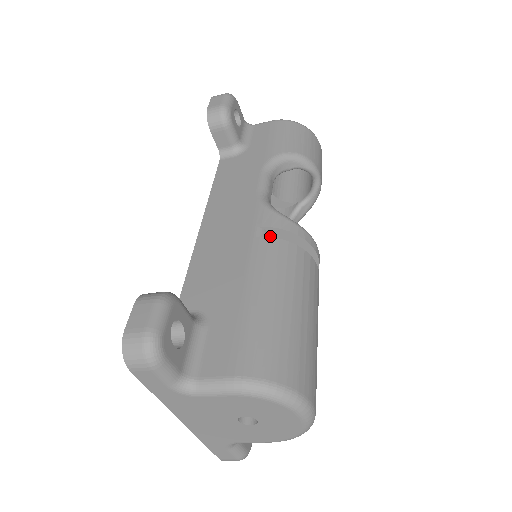
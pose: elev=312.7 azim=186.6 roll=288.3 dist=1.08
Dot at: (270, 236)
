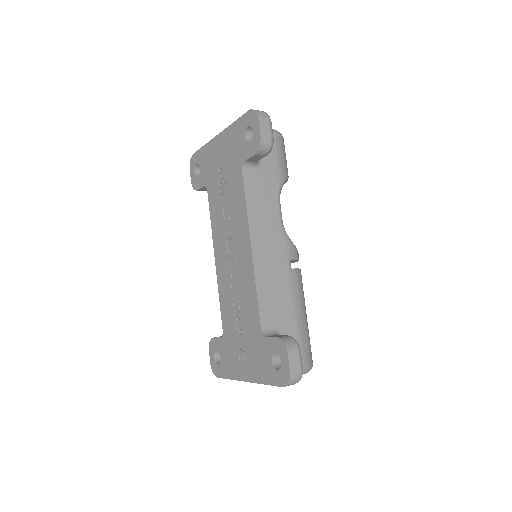
Dot at: occluded
